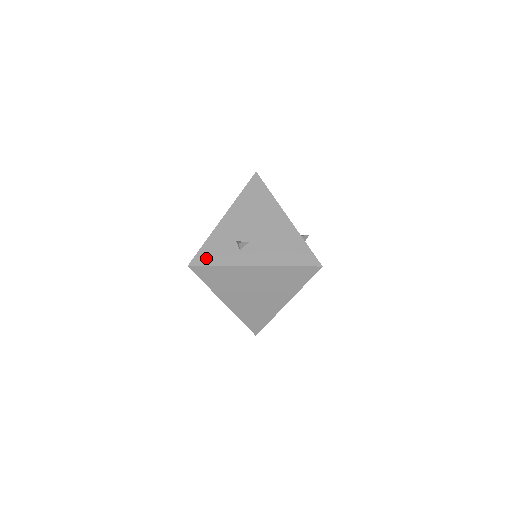
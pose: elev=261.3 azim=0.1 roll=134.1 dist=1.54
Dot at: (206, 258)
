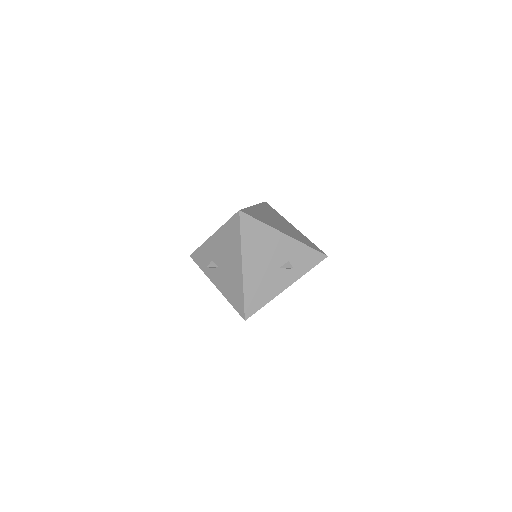
Dot at: (197, 258)
